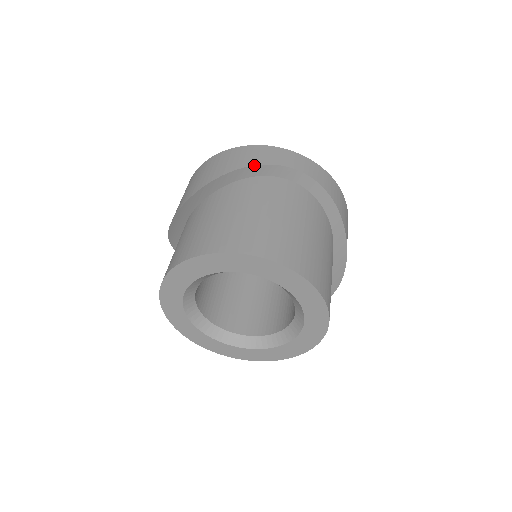
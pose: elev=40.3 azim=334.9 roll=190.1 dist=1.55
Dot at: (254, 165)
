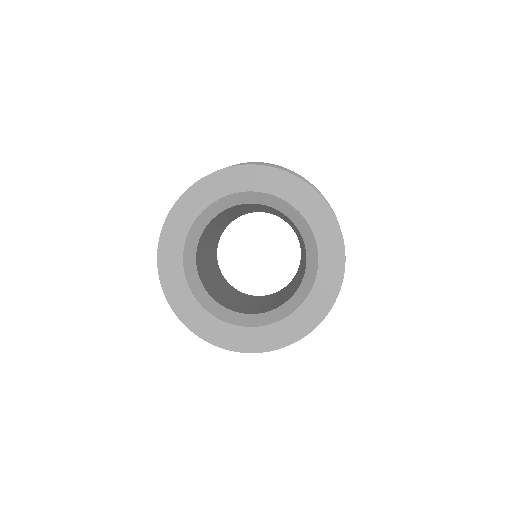
Dot at: occluded
